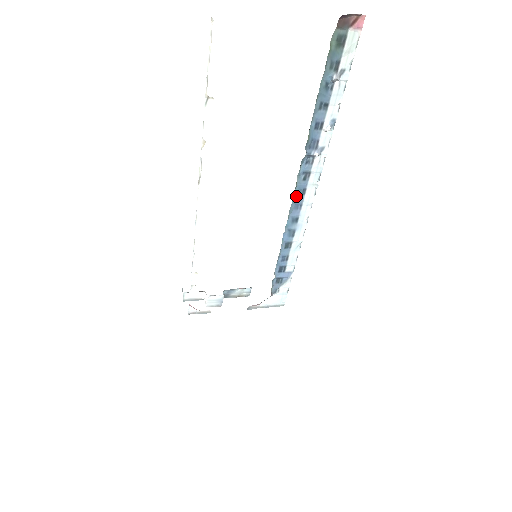
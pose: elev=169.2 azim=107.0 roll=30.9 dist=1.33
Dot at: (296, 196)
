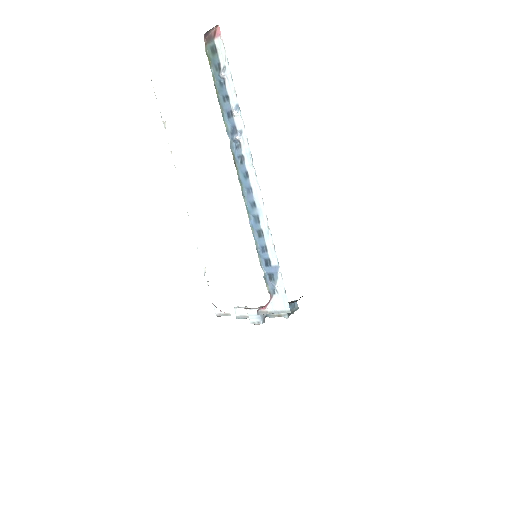
Dot at: (243, 180)
